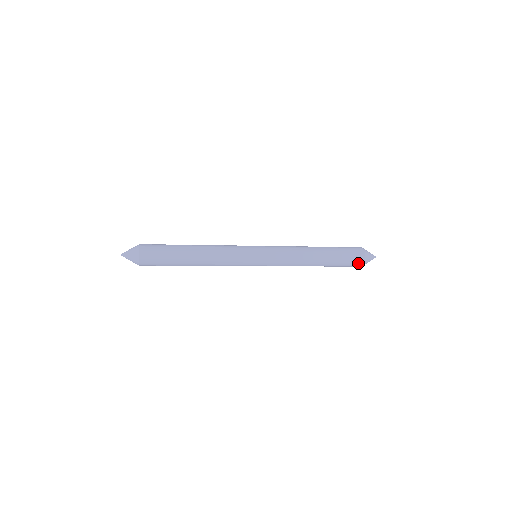
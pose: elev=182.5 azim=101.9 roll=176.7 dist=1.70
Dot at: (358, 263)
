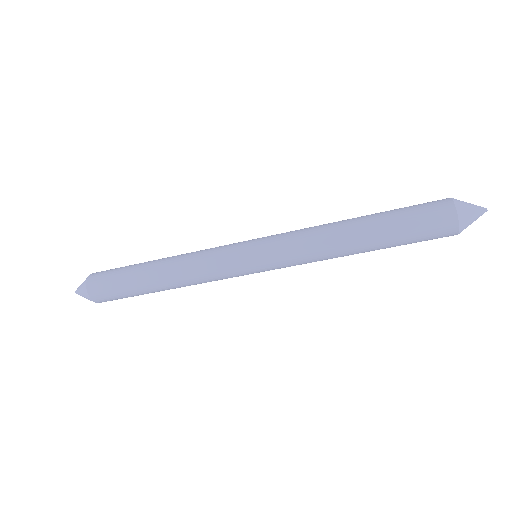
Dot at: (445, 231)
